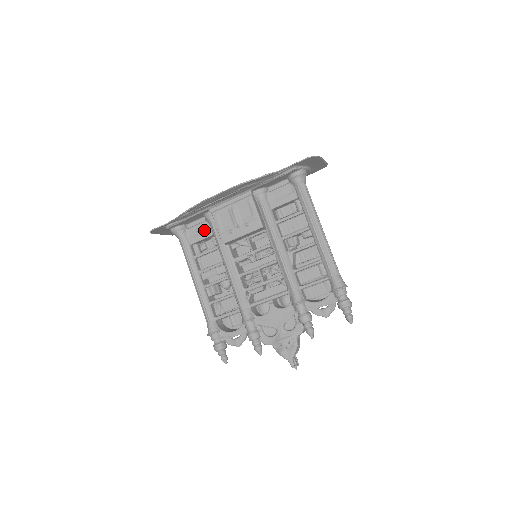
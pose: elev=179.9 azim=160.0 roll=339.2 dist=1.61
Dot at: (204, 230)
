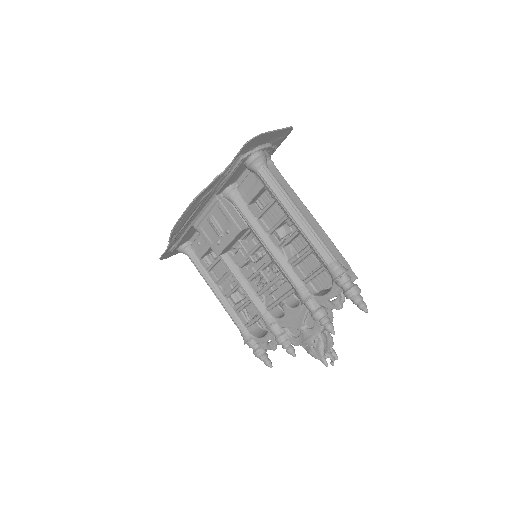
Dot at: (203, 243)
